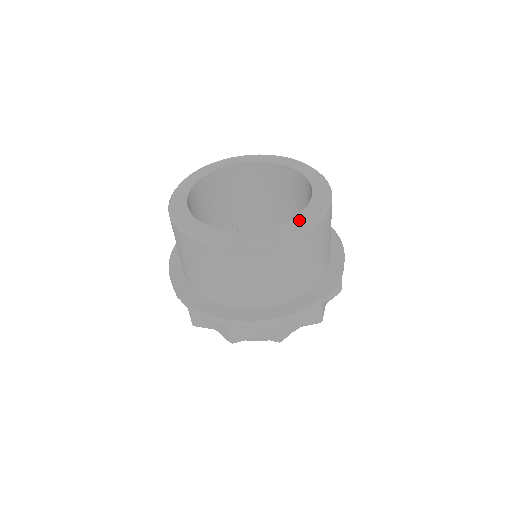
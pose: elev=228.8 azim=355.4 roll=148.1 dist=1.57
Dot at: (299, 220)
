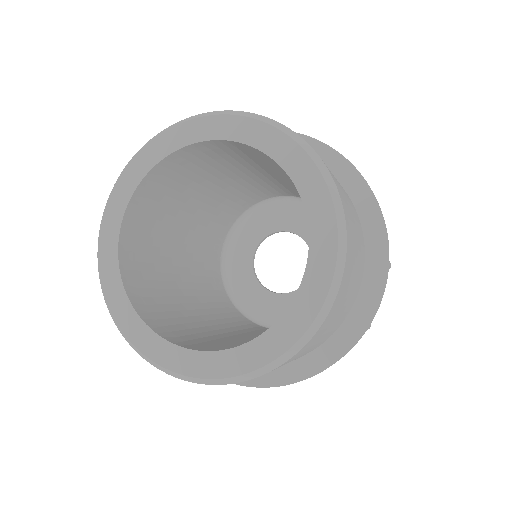
Dot at: (298, 313)
